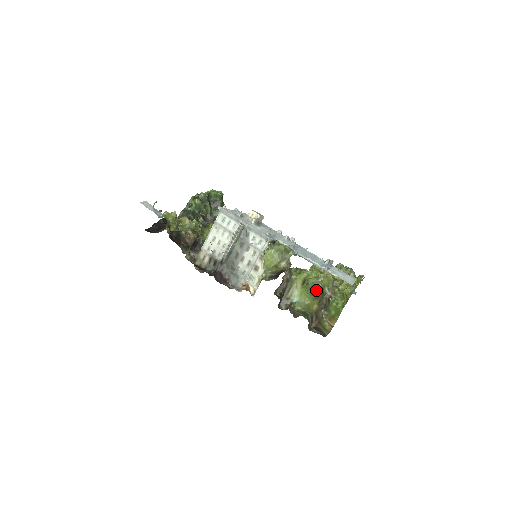
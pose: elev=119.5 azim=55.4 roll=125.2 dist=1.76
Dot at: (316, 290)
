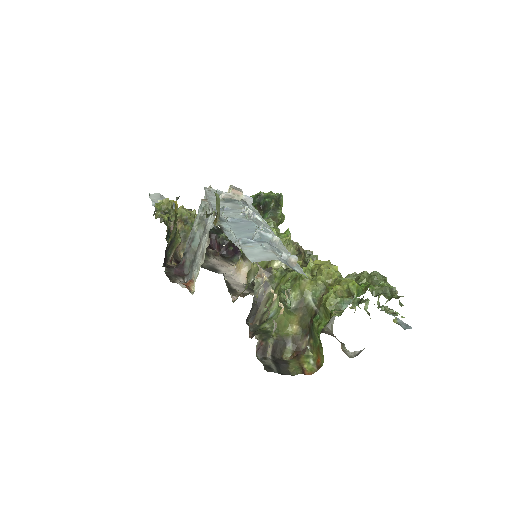
Dot at: (272, 292)
